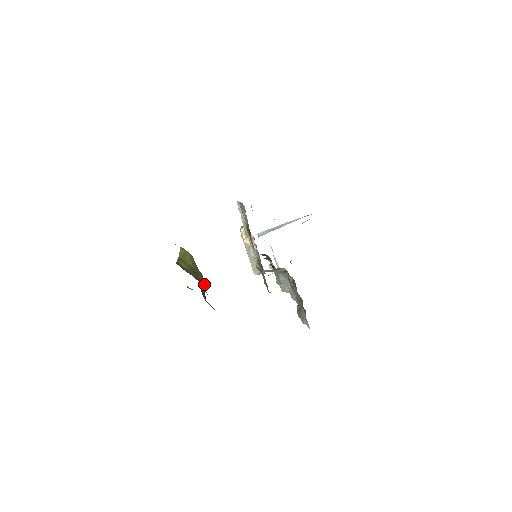
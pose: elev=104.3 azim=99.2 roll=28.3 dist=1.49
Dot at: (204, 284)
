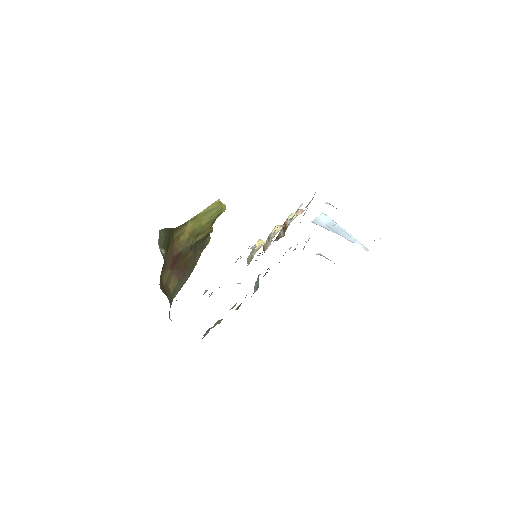
Dot at: (211, 232)
